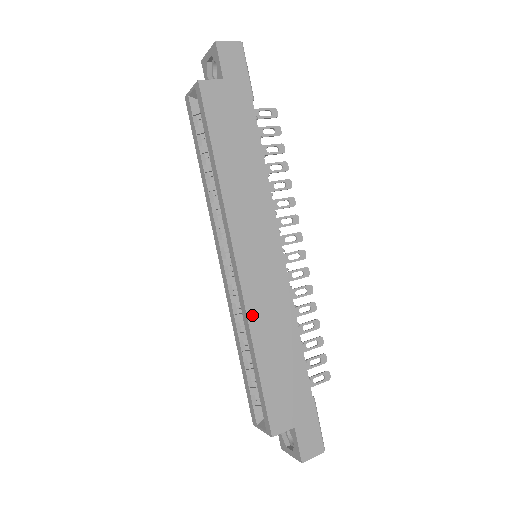
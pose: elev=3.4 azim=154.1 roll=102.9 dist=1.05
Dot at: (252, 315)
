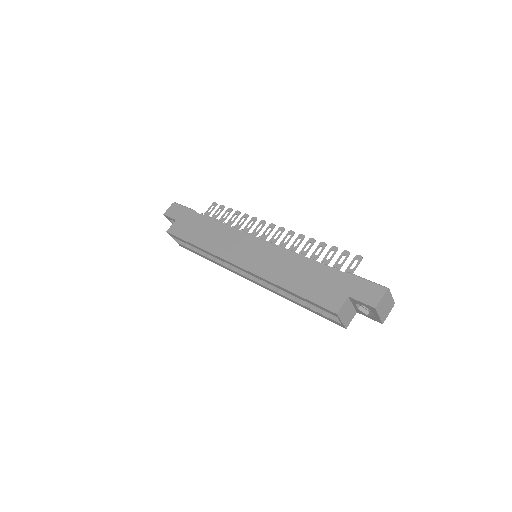
Dot at: (266, 276)
